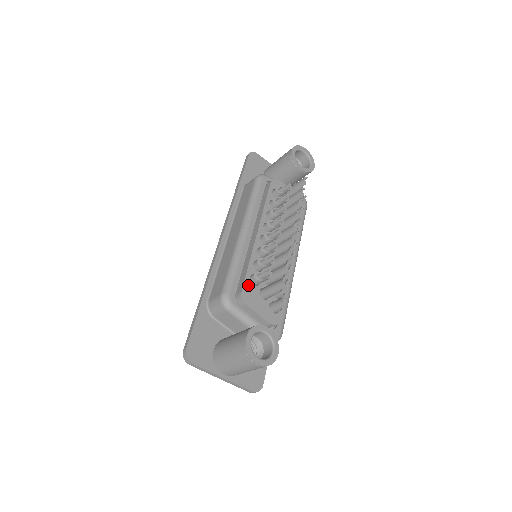
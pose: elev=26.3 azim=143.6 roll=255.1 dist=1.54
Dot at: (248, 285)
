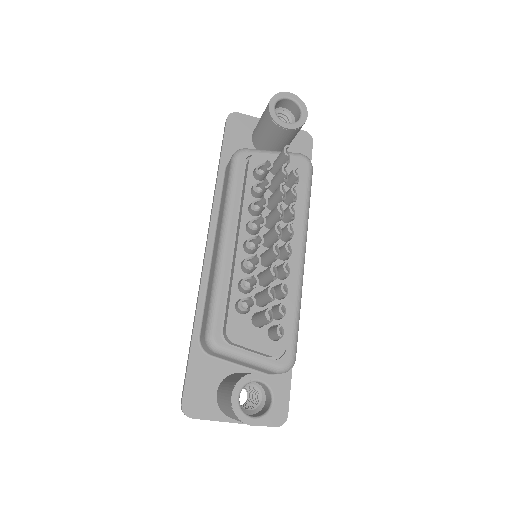
Dot at: (234, 317)
